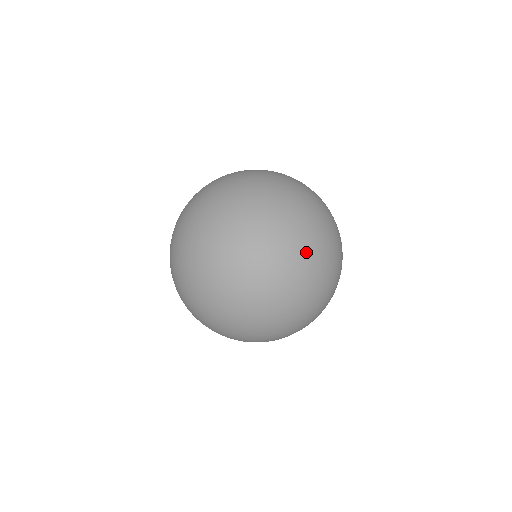
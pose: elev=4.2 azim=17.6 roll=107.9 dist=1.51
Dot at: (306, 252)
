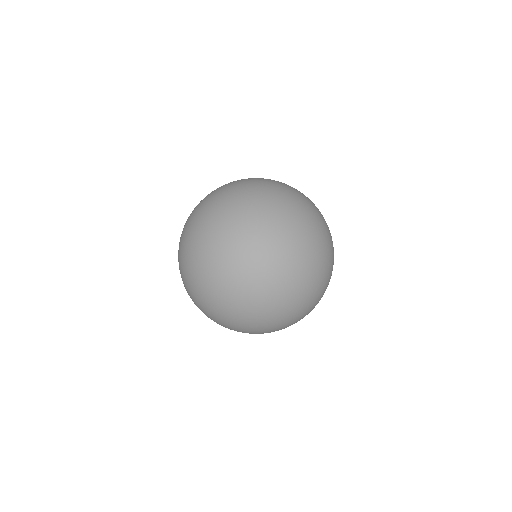
Dot at: (308, 200)
